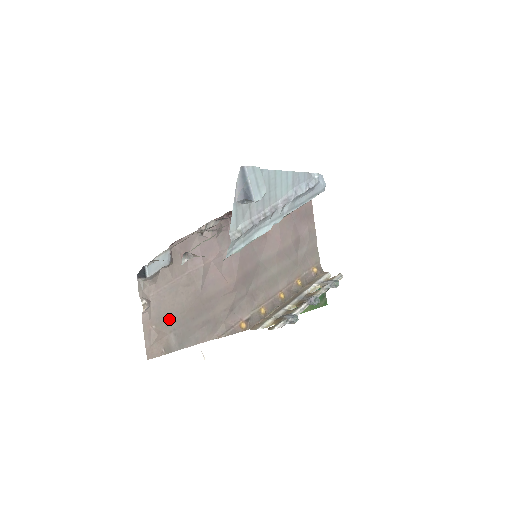
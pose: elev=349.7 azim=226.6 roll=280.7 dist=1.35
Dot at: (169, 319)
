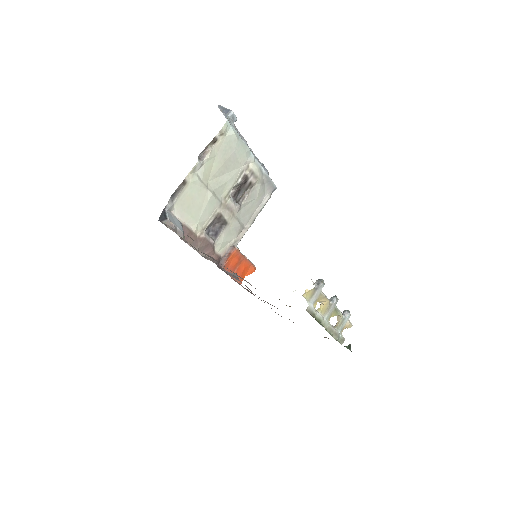
Dot at: occluded
